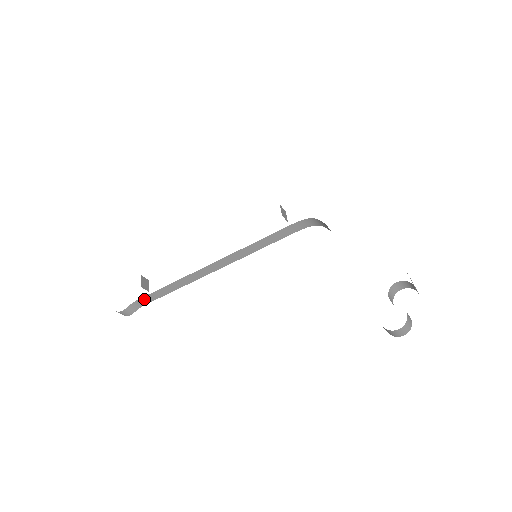
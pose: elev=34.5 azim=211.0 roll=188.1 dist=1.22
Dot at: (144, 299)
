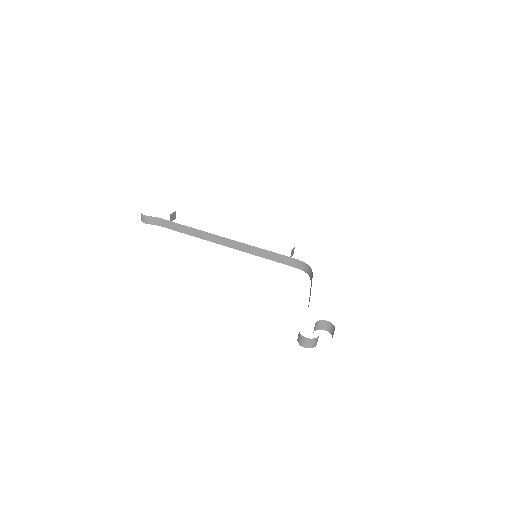
Dot at: (165, 222)
